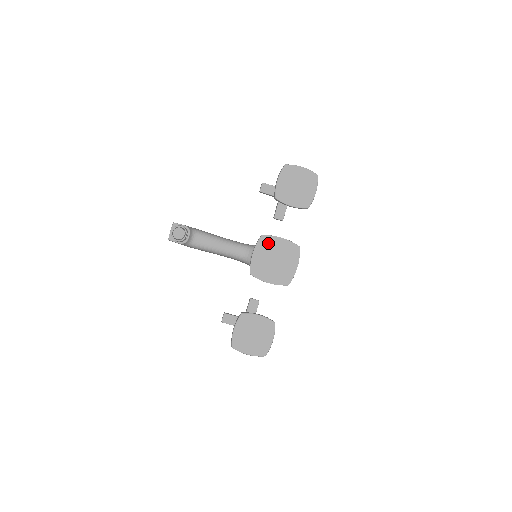
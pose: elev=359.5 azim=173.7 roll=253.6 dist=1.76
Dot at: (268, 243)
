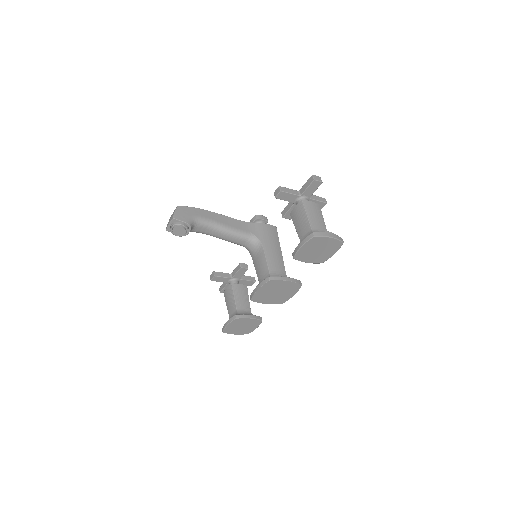
Dot at: (274, 284)
